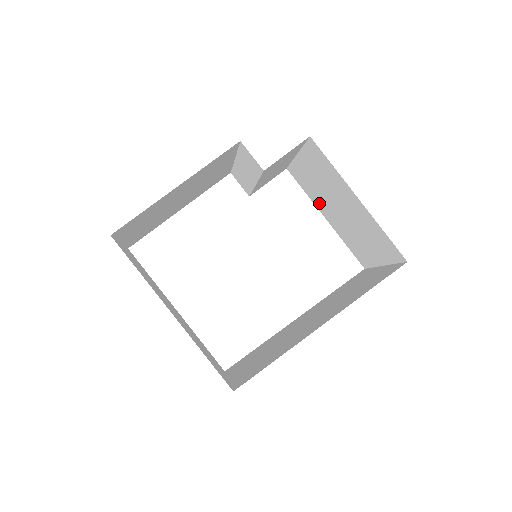
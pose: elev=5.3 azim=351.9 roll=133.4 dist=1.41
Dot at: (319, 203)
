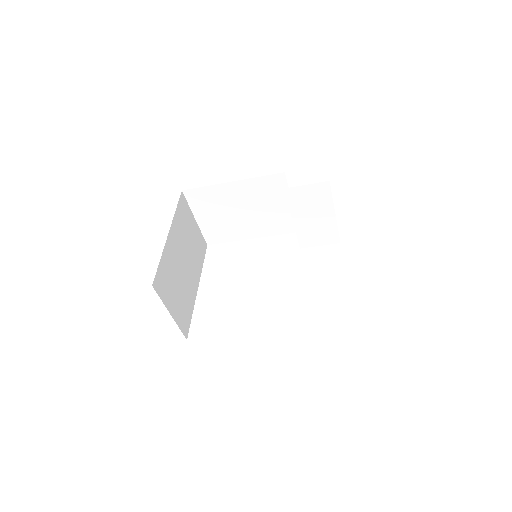
Dot at: occluded
